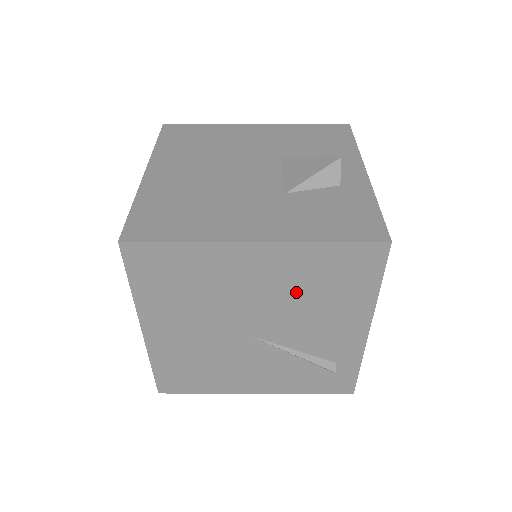
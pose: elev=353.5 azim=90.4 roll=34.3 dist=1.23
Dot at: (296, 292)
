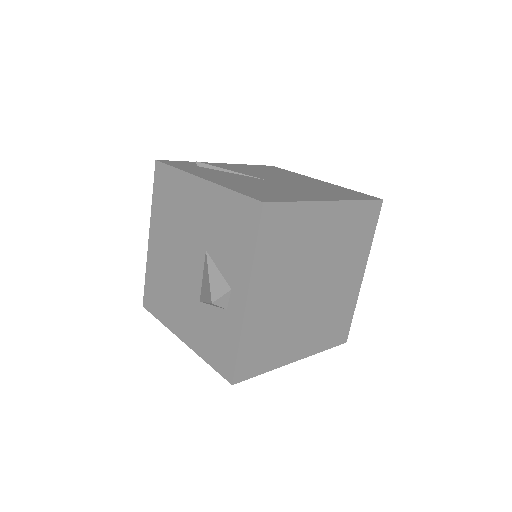
Dot at: occluded
